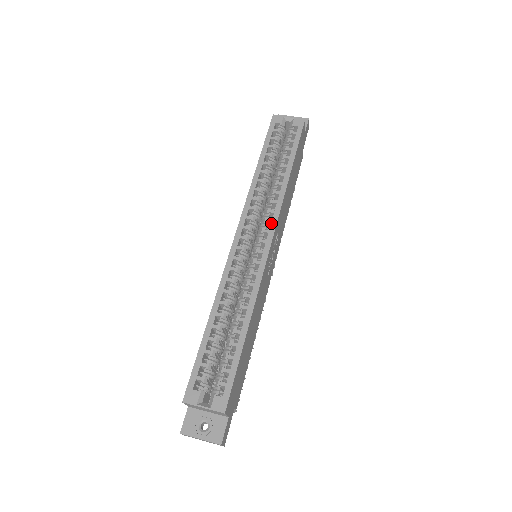
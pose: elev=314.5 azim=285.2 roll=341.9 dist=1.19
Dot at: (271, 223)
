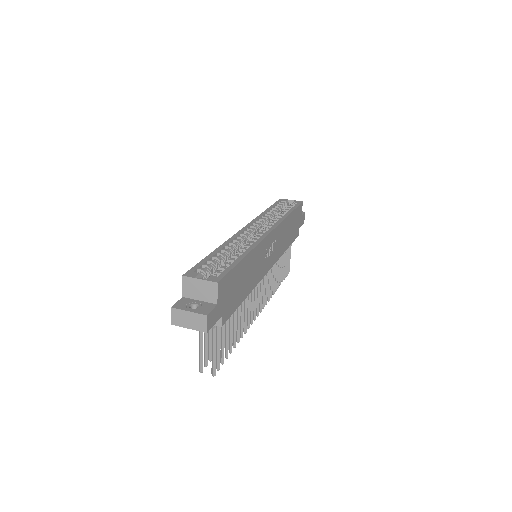
Dot at: (272, 226)
